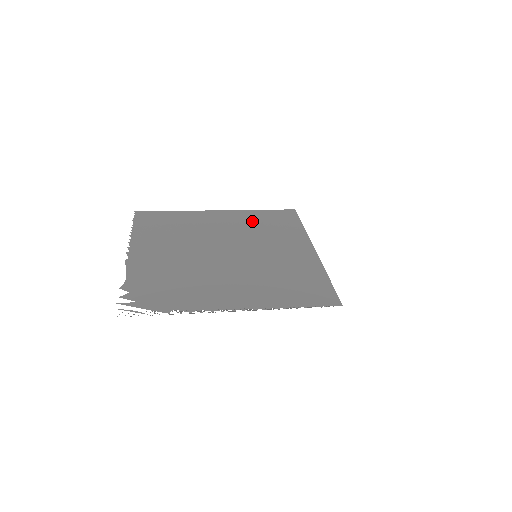
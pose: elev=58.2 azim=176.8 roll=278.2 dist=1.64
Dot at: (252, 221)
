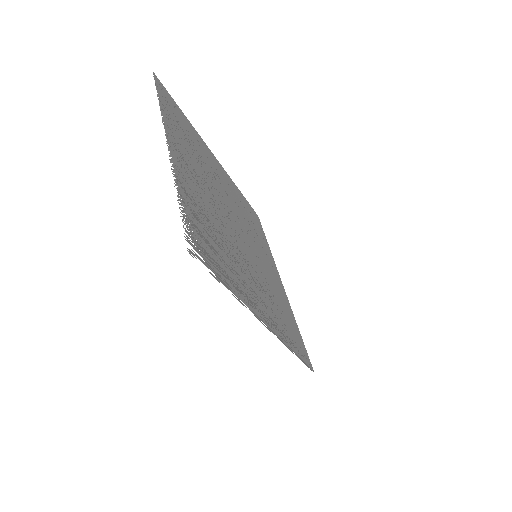
Dot at: (240, 201)
